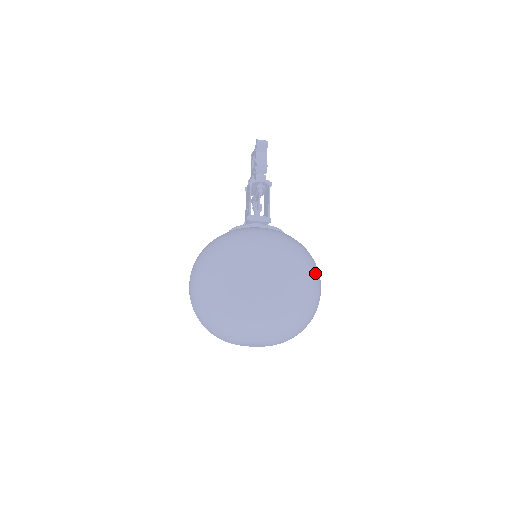
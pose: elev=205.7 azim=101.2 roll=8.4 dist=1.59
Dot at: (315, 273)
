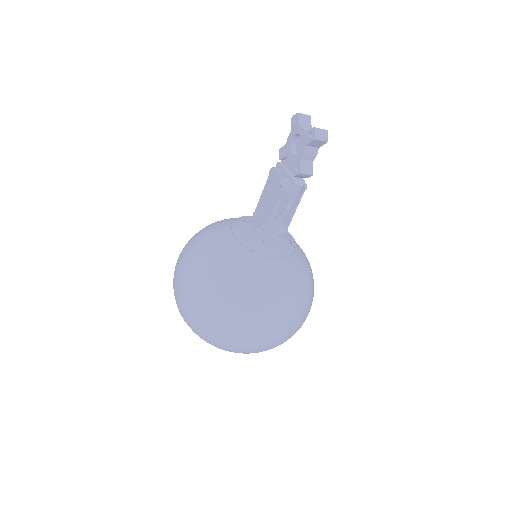
Dot at: occluded
